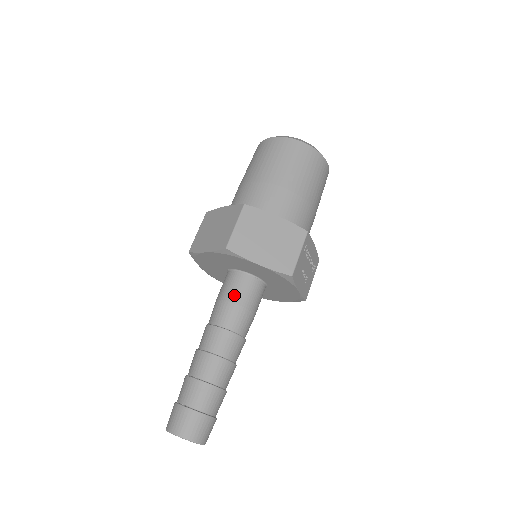
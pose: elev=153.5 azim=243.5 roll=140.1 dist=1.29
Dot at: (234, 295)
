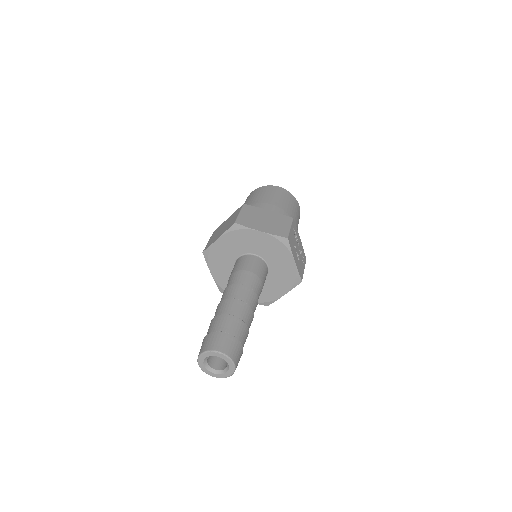
Dot at: (244, 266)
